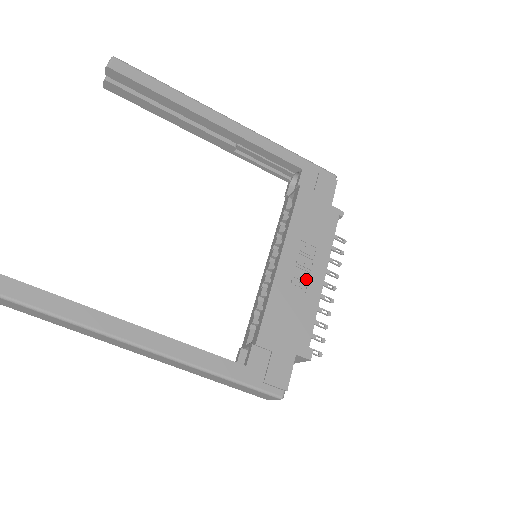
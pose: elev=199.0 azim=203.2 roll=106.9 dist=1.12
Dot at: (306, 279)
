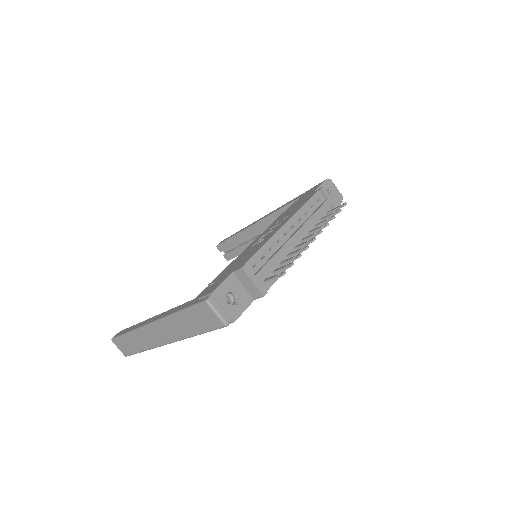
Dot at: (269, 234)
